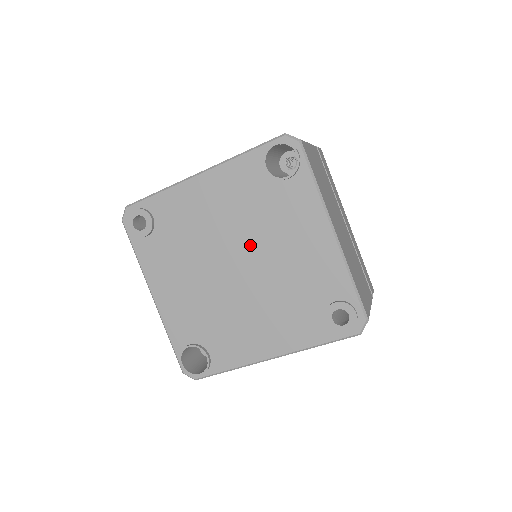
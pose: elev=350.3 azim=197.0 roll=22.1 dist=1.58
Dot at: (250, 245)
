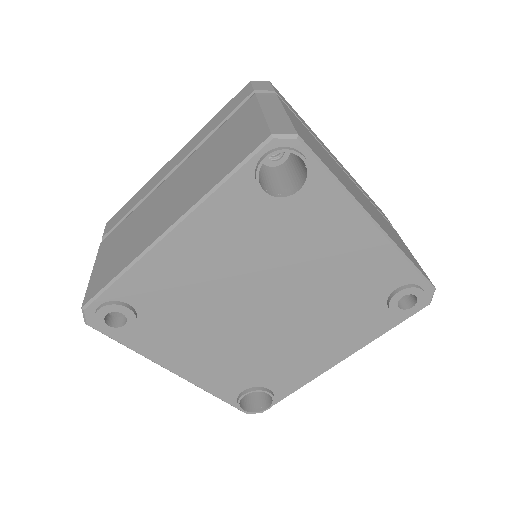
Dot at: (275, 280)
